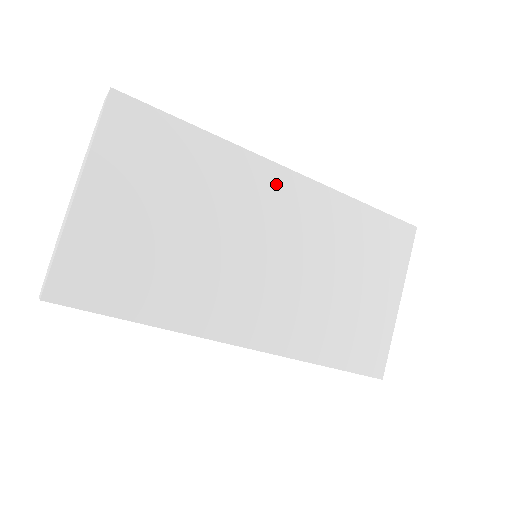
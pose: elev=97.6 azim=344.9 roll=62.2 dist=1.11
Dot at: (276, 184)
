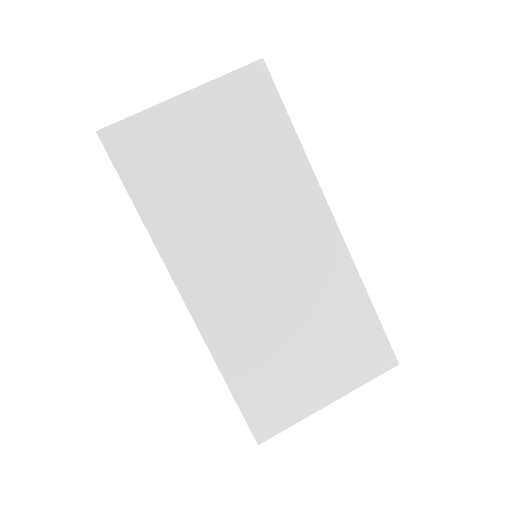
Dot at: (314, 218)
